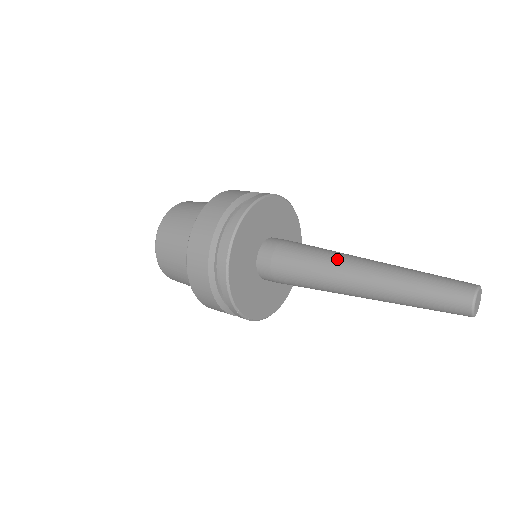
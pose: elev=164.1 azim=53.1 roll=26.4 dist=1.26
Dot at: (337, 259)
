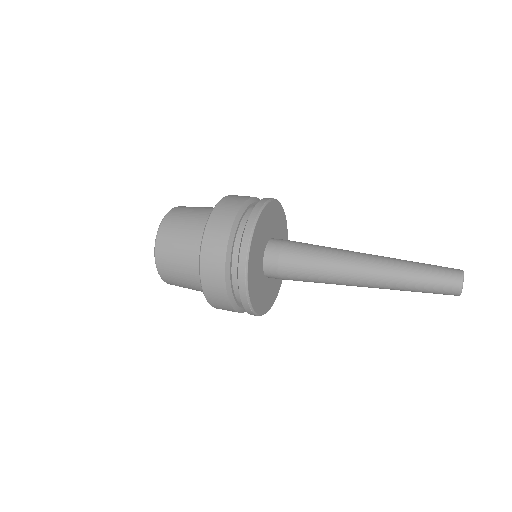
Dot at: (339, 265)
